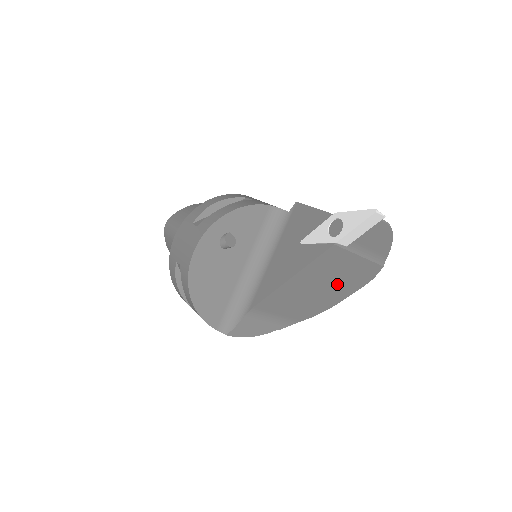
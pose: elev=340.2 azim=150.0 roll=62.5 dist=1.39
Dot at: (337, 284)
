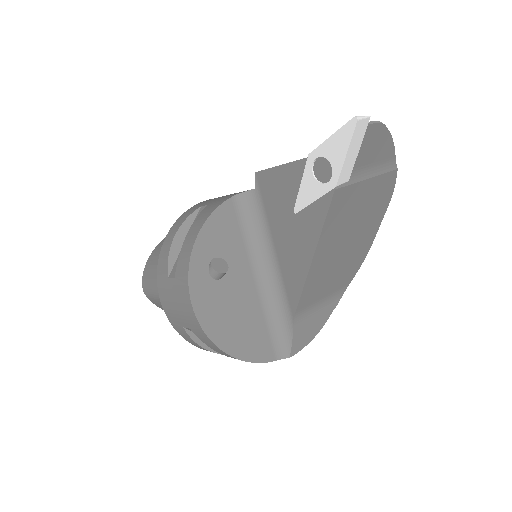
Dot at: (362, 224)
